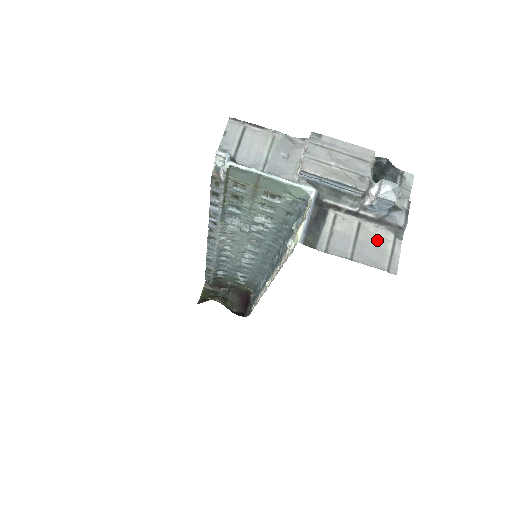
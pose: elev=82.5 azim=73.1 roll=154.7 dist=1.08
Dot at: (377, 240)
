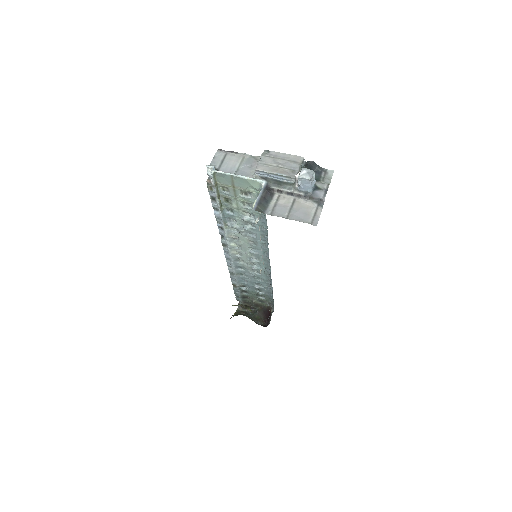
Dot at: (305, 207)
